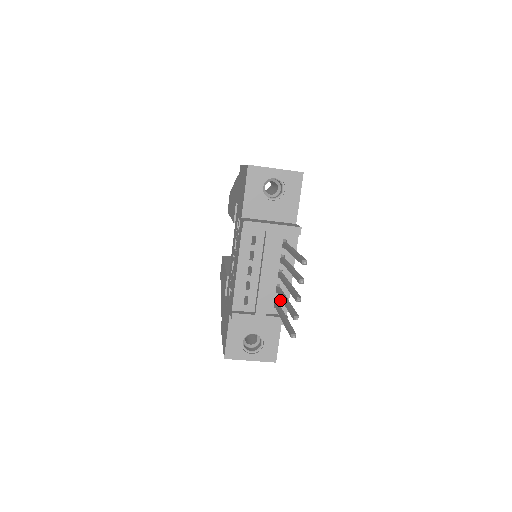
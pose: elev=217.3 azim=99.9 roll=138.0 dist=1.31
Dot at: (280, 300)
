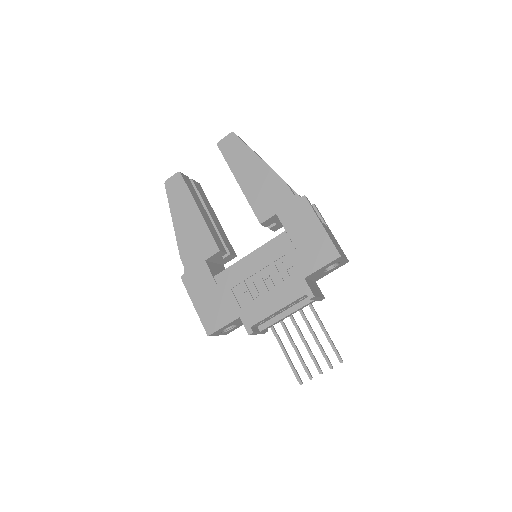
Dot at: occluded
